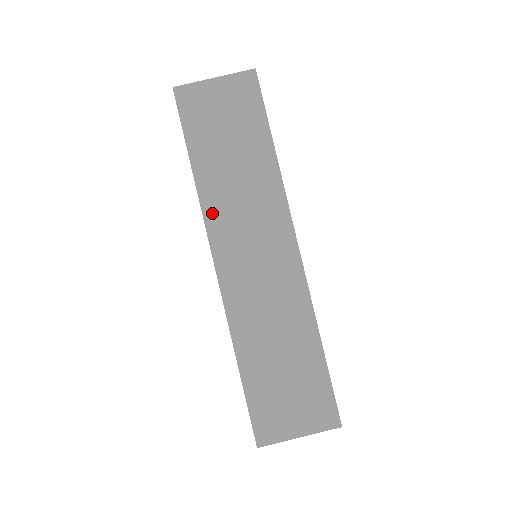
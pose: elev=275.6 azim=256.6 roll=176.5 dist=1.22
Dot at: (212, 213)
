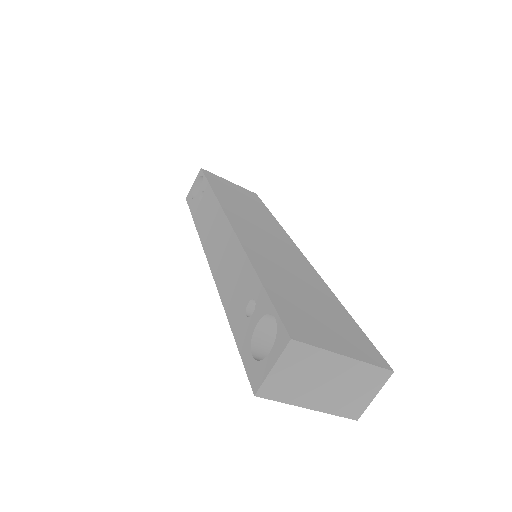
Dot at: occluded
